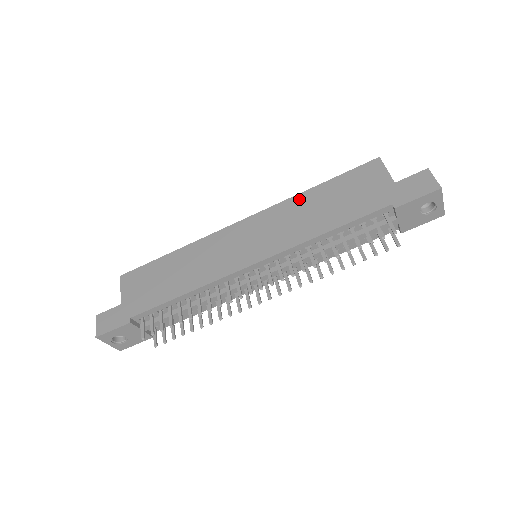
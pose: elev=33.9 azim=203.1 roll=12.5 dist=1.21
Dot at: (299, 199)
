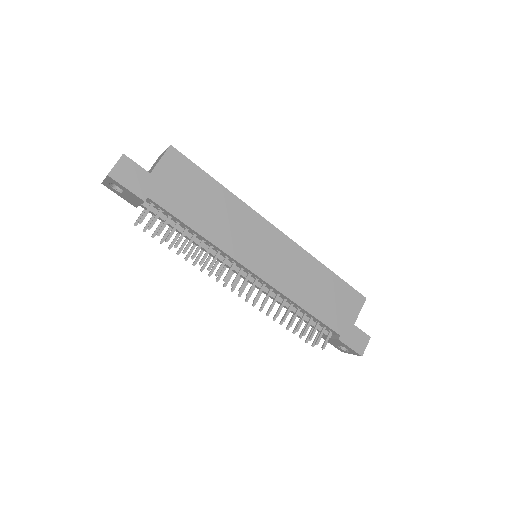
Dot at: (315, 265)
